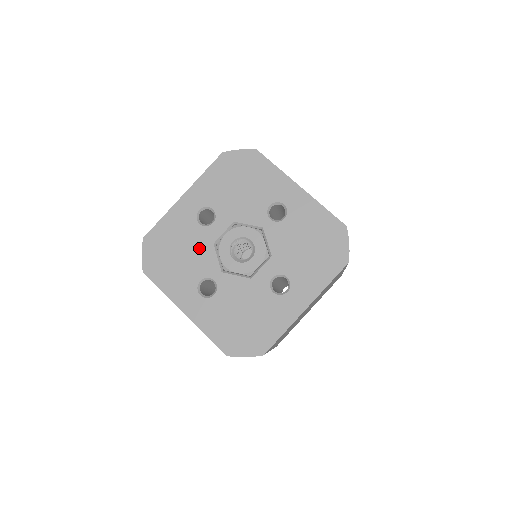
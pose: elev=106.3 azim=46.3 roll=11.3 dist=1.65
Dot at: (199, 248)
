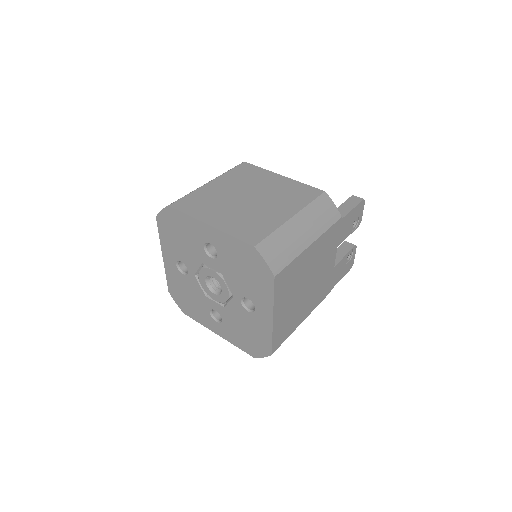
Dot at: (193, 253)
